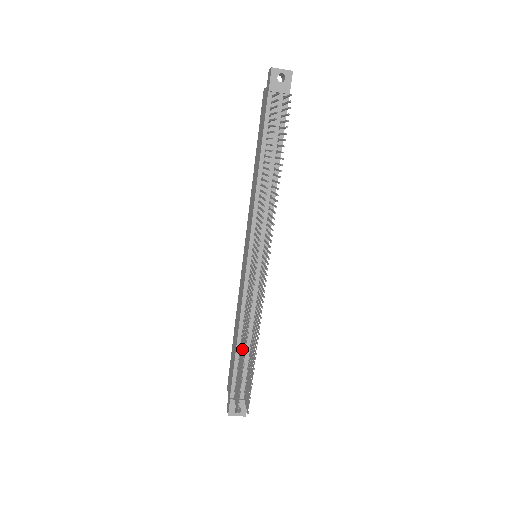
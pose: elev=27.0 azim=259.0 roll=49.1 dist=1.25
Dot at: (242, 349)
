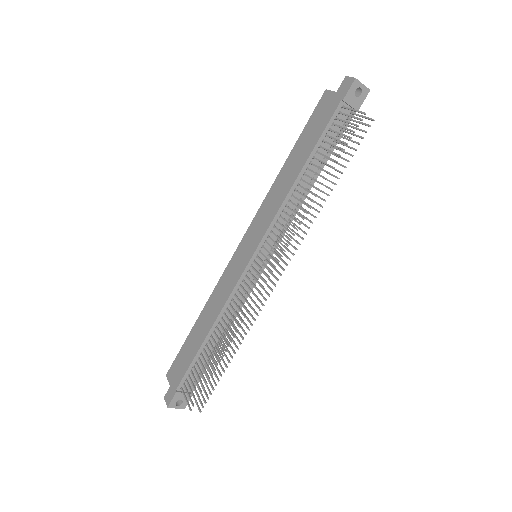
Dot at: (213, 347)
